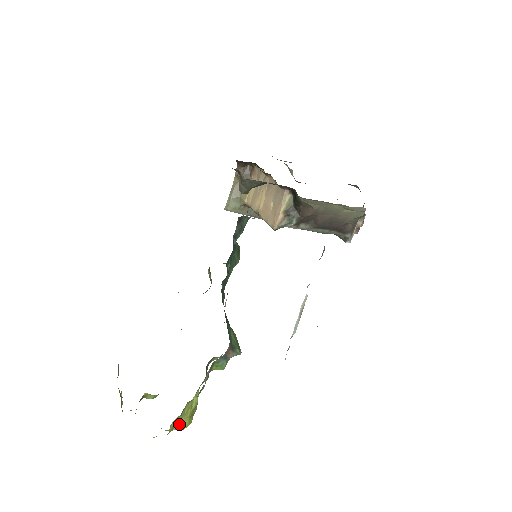
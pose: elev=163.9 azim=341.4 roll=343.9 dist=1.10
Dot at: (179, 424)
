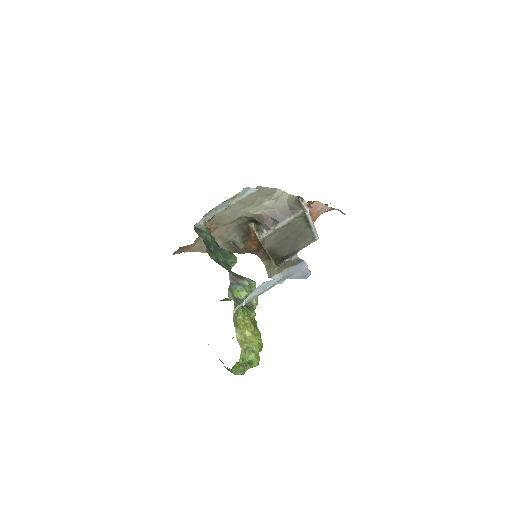
Dot at: (248, 341)
